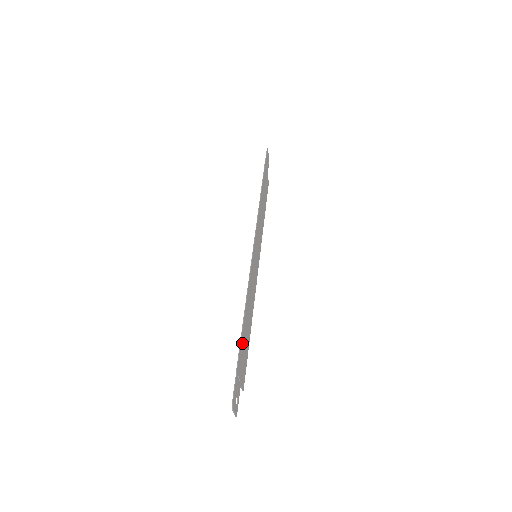
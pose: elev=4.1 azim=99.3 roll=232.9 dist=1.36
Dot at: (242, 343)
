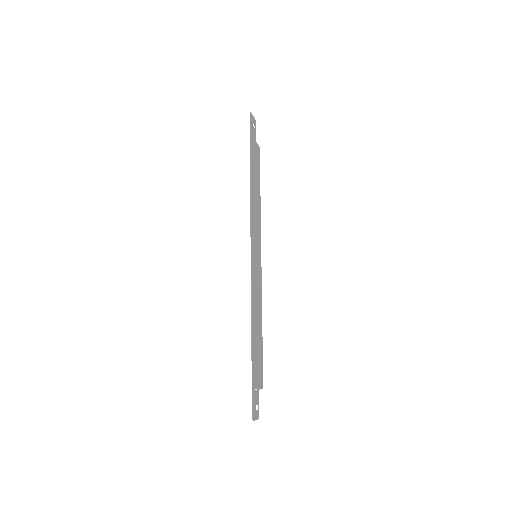
Dot at: (254, 358)
